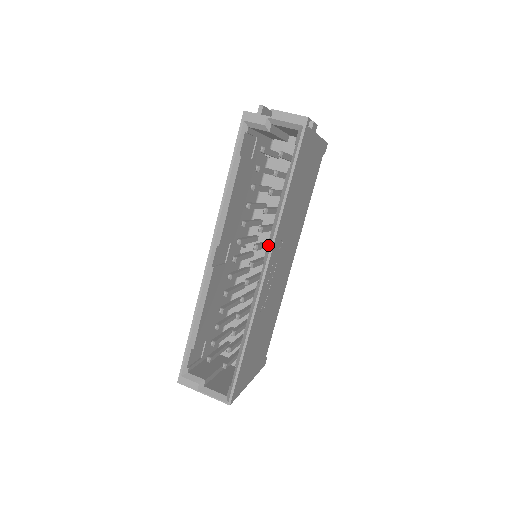
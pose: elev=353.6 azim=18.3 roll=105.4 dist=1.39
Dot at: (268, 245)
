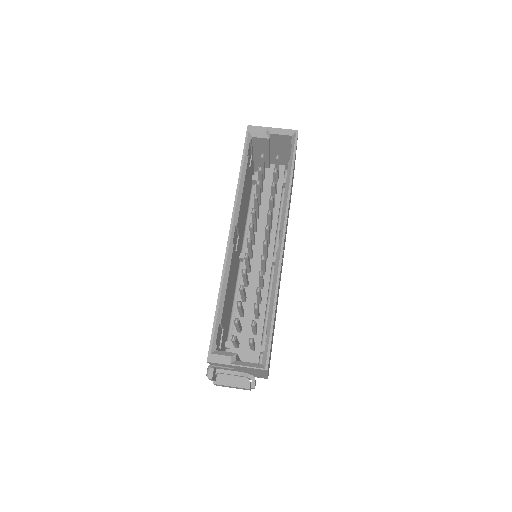
Dot at: (282, 217)
